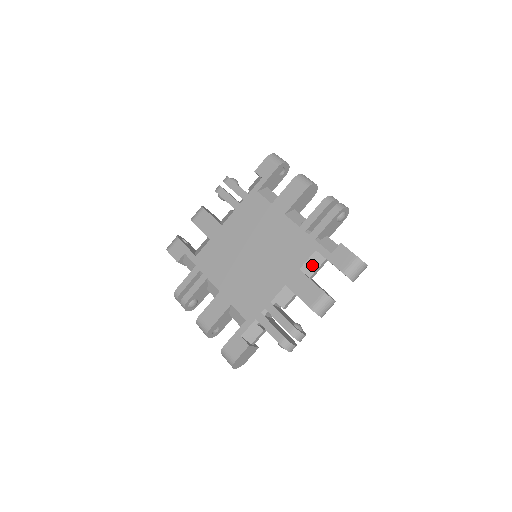
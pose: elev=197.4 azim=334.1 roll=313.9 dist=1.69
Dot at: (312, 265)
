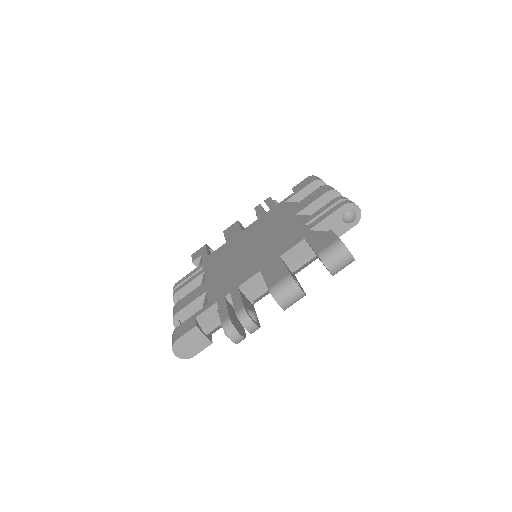
Dot at: occluded
